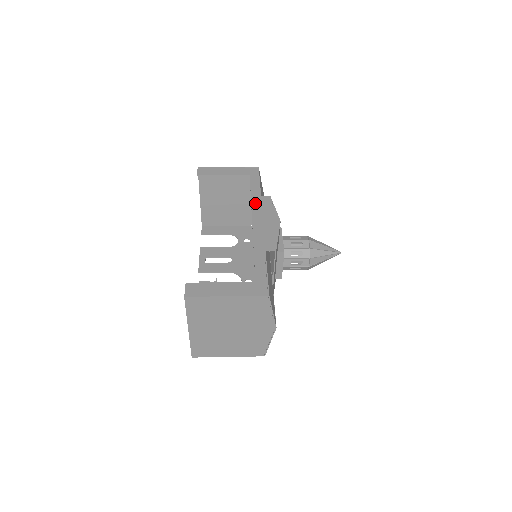
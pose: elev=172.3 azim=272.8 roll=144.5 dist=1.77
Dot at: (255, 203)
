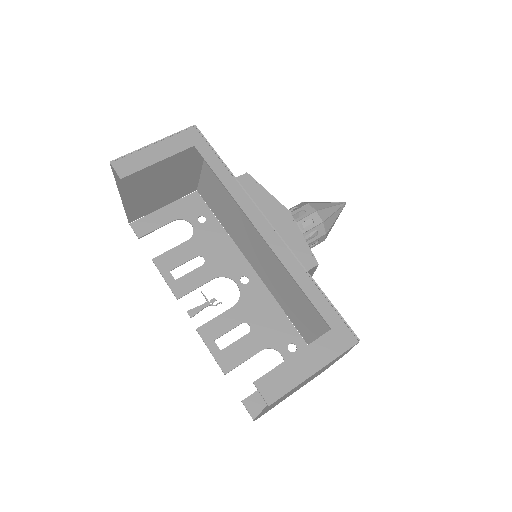
Dot at: (238, 195)
